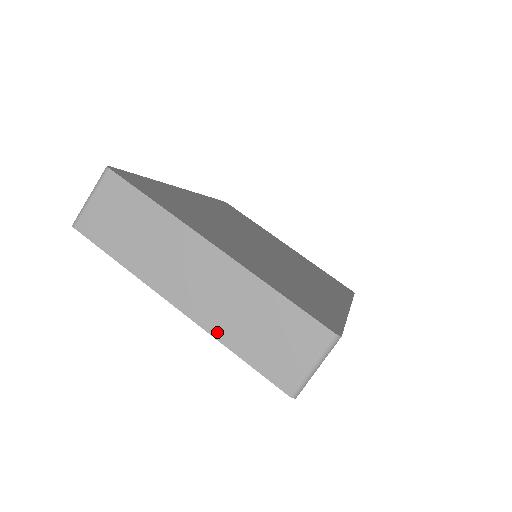
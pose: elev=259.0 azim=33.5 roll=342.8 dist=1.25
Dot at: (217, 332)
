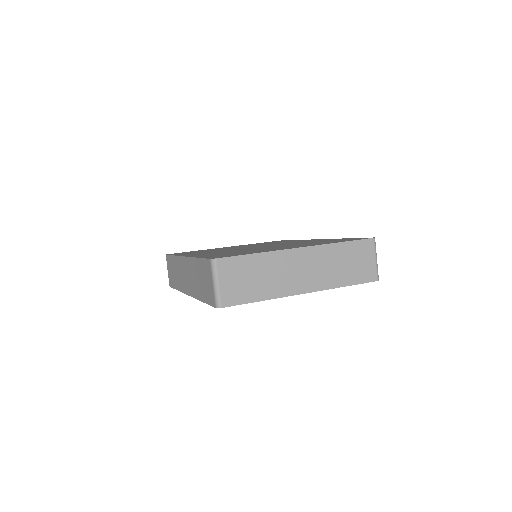
Dot at: (331, 285)
